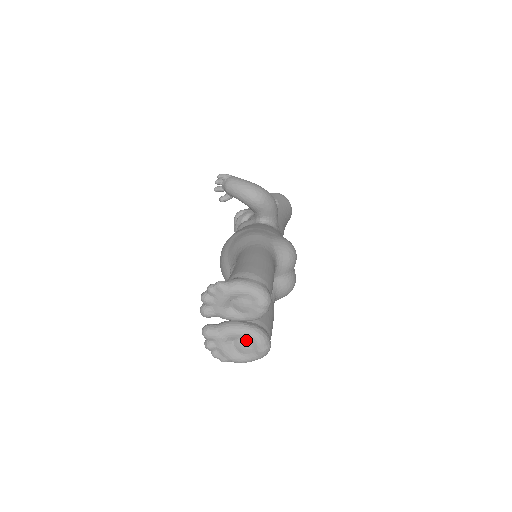
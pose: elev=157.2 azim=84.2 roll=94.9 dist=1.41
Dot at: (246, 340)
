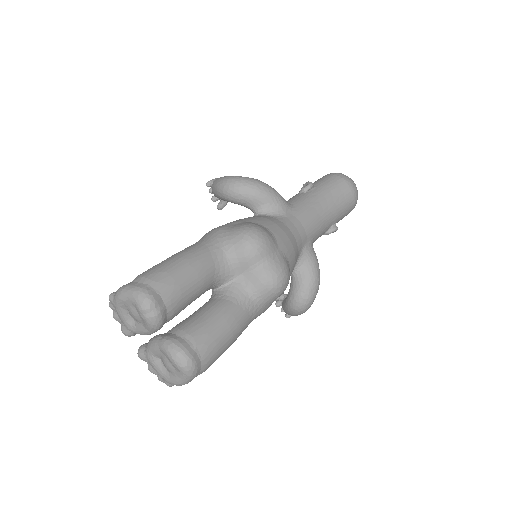
Dot at: (164, 356)
